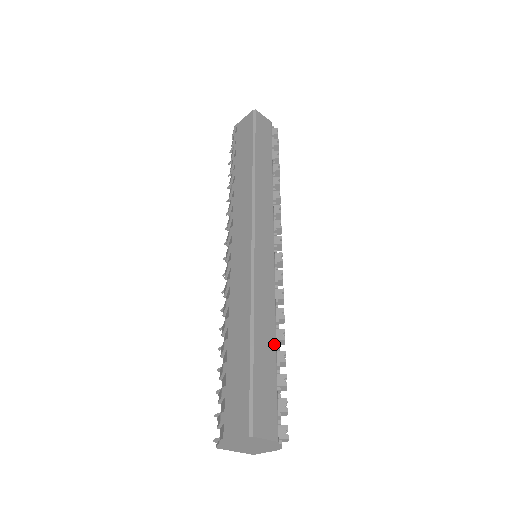
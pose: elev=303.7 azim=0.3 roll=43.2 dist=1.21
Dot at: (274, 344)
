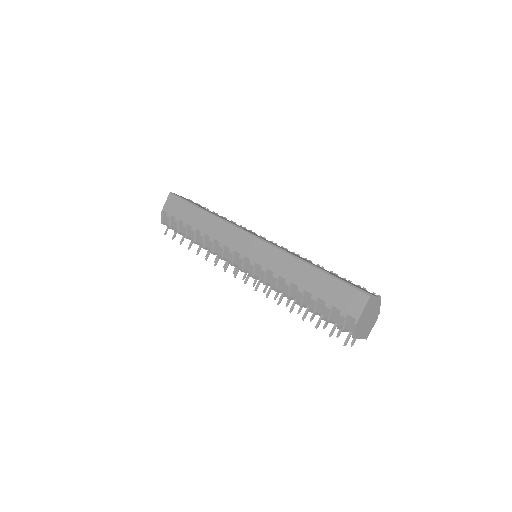
Dot at: (324, 269)
